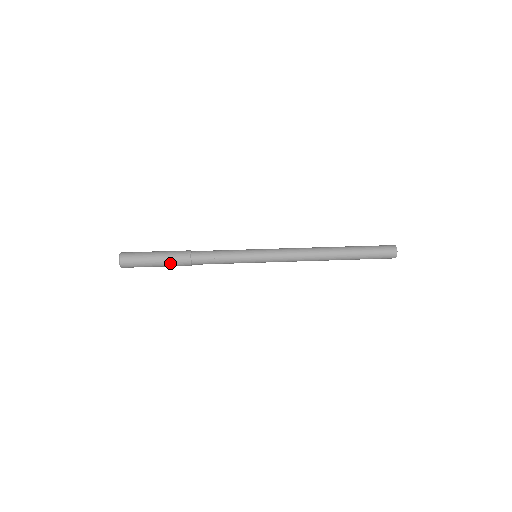
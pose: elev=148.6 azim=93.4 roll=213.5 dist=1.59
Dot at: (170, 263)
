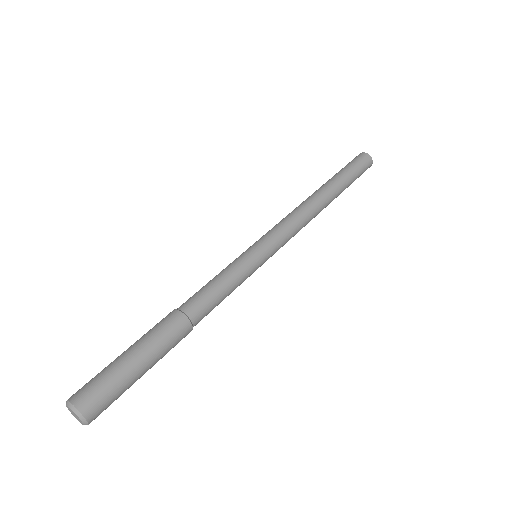
Dot at: (160, 344)
